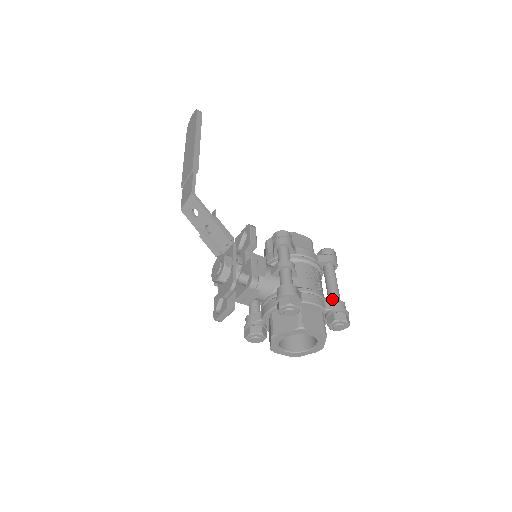
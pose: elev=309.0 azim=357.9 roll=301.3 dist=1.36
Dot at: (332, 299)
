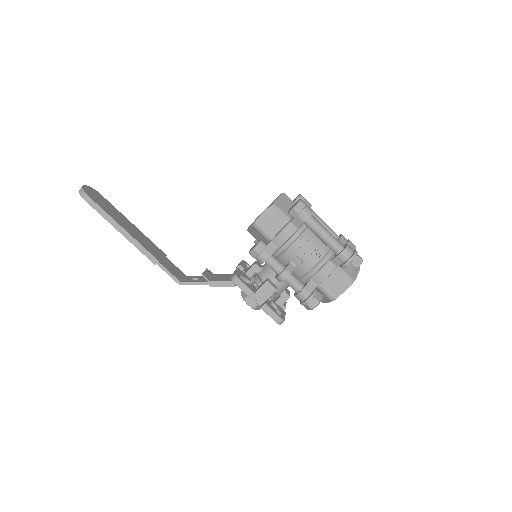
Dot at: (334, 252)
